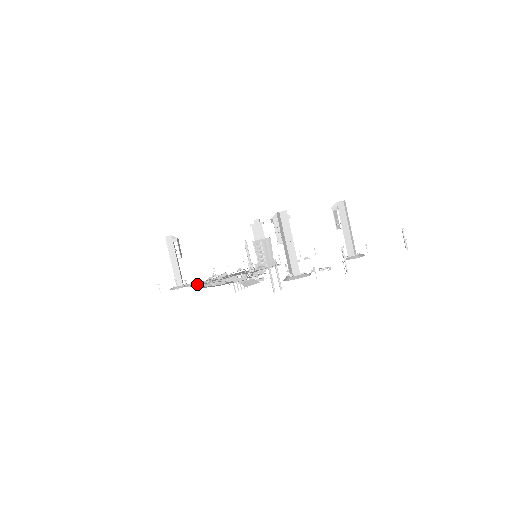
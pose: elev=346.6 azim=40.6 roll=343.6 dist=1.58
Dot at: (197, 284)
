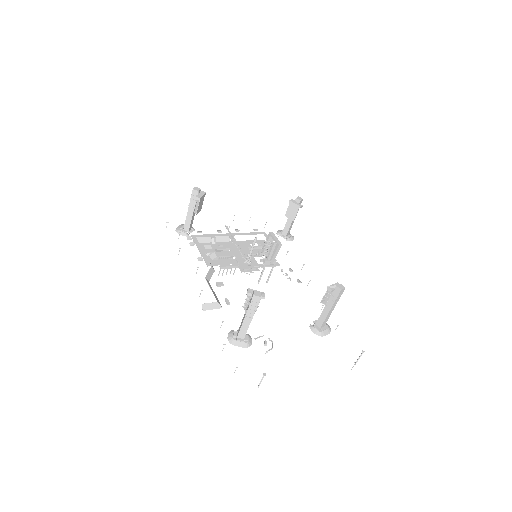
Dot at: (197, 243)
